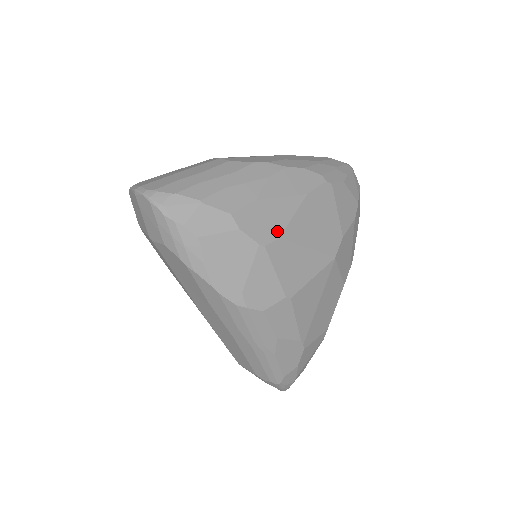
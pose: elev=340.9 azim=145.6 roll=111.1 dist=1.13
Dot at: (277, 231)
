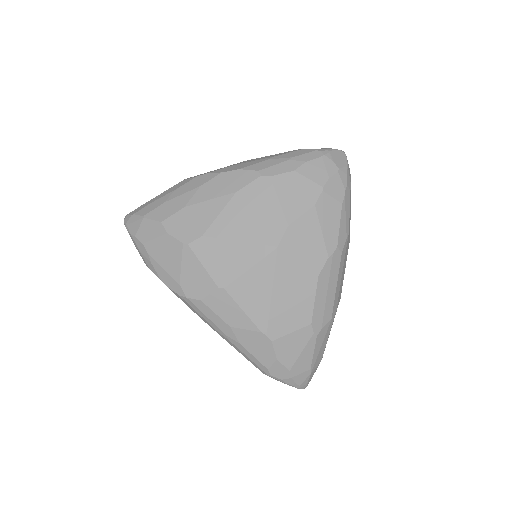
Dot at: (201, 230)
